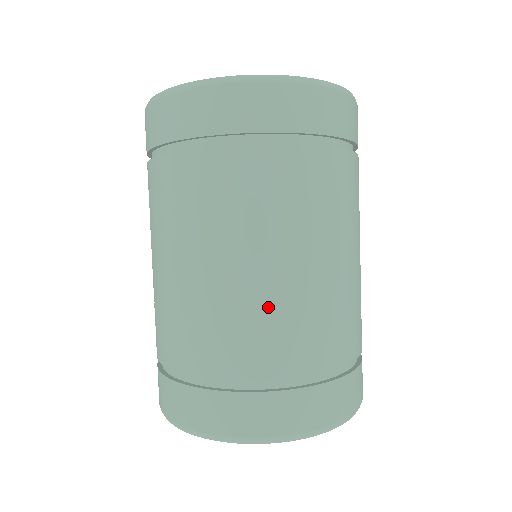
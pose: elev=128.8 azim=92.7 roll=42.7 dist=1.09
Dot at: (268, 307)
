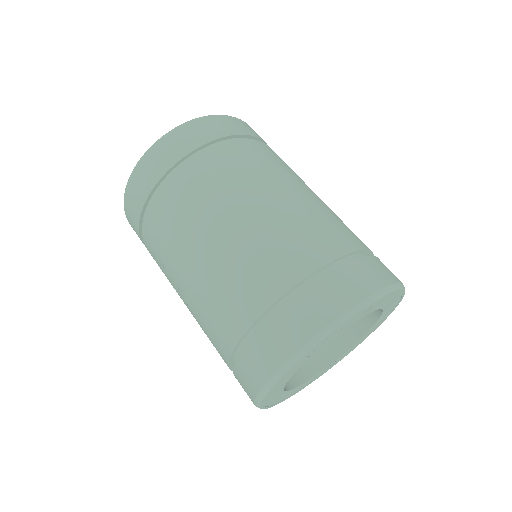
Dot at: (280, 226)
